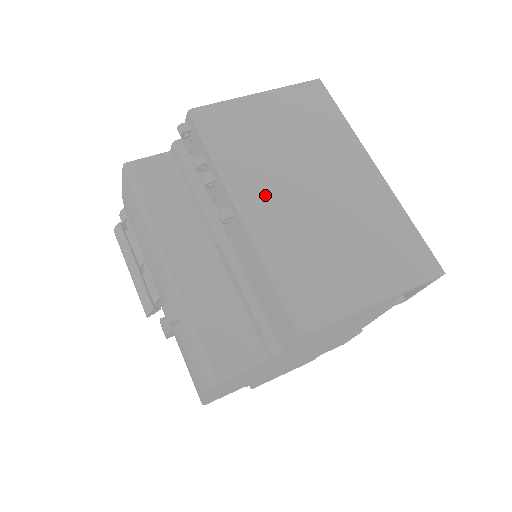
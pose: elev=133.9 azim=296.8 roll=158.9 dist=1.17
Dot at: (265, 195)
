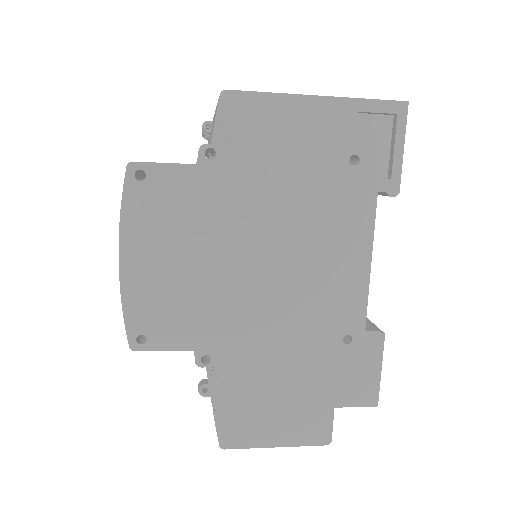
Dot at: occluded
